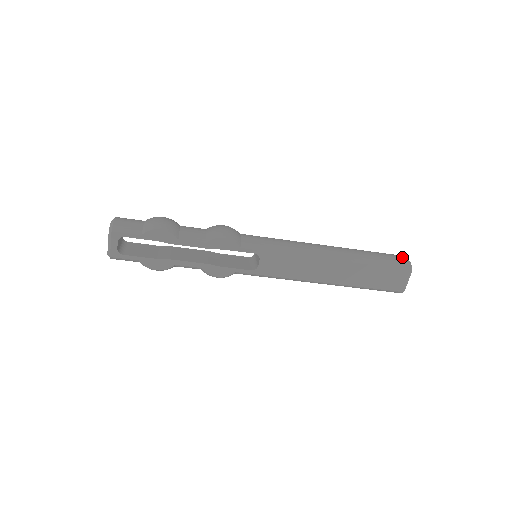
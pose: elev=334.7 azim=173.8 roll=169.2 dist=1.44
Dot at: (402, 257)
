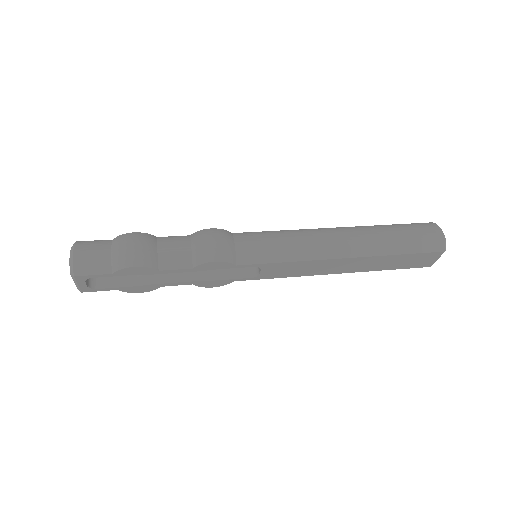
Dot at: (436, 233)
